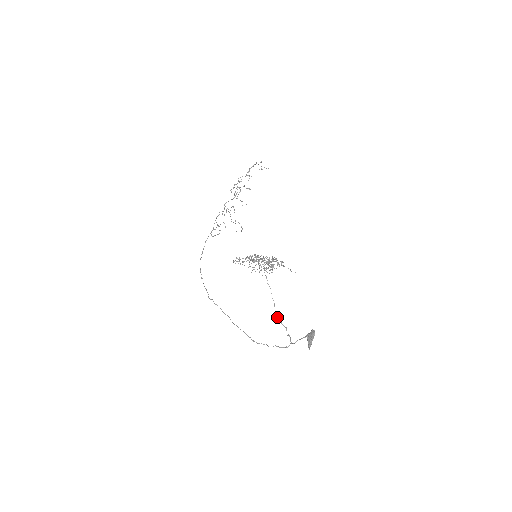
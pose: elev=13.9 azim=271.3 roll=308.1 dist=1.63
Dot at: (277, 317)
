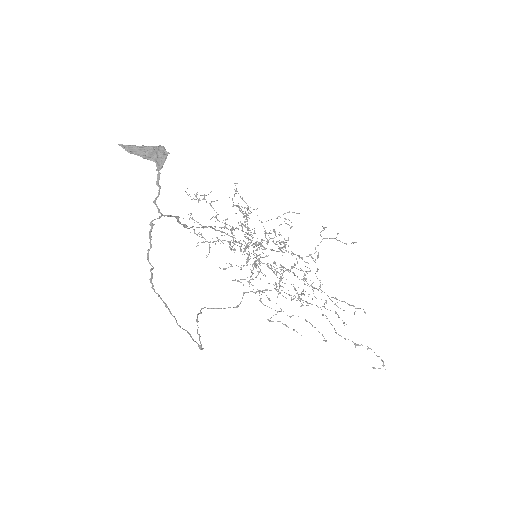
Dot at: (184, 227)
